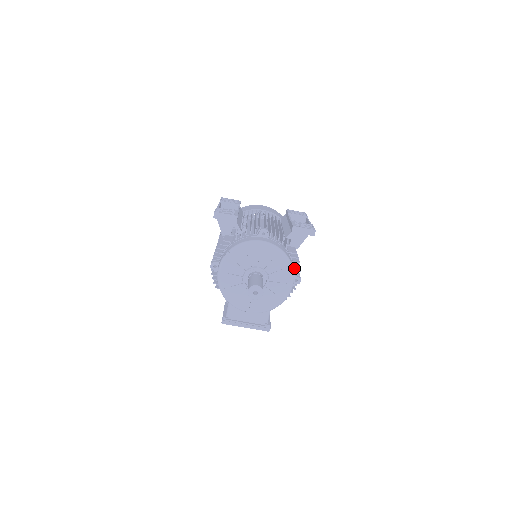
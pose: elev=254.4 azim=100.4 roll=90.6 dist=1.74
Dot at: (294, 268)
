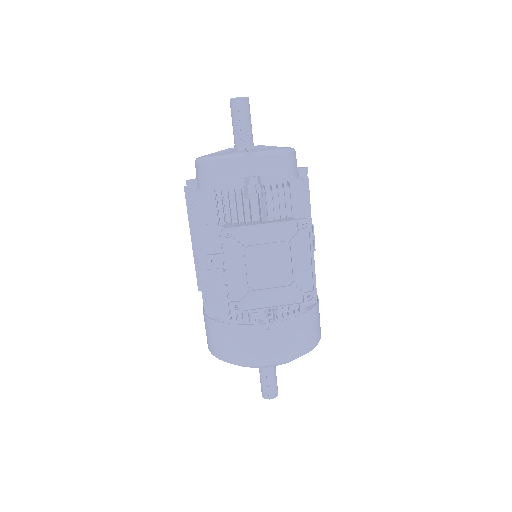
Dot at: occluded
